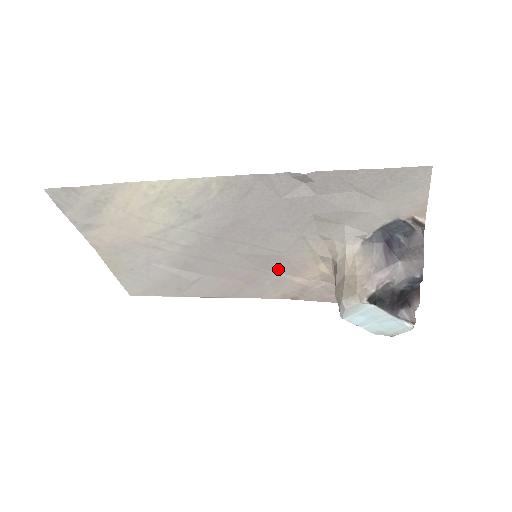
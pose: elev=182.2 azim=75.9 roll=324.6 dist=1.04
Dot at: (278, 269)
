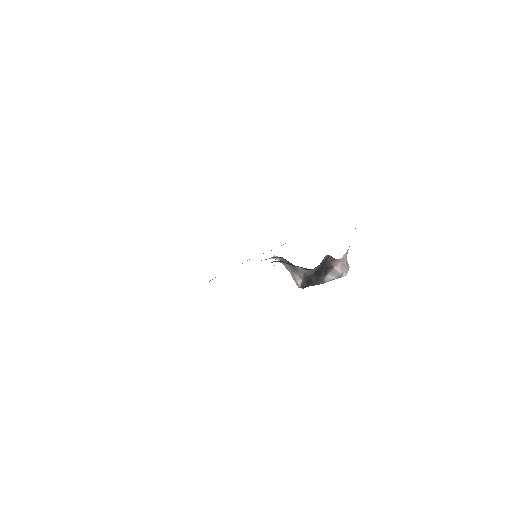
Dot at: occluded
